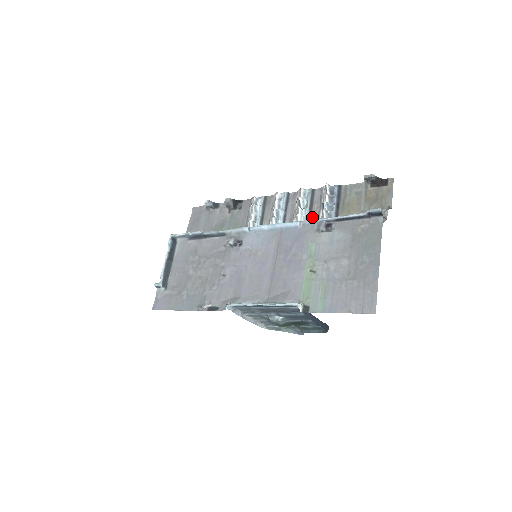
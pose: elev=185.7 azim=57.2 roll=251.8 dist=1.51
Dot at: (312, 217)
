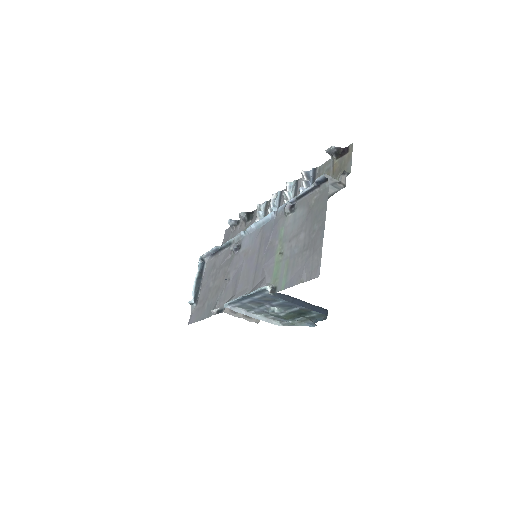
Dot at: occluded
